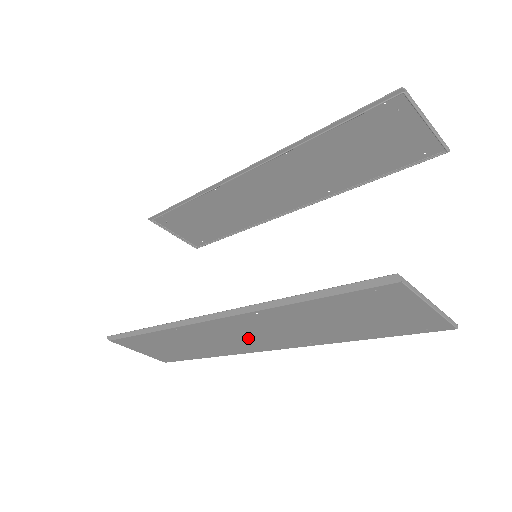
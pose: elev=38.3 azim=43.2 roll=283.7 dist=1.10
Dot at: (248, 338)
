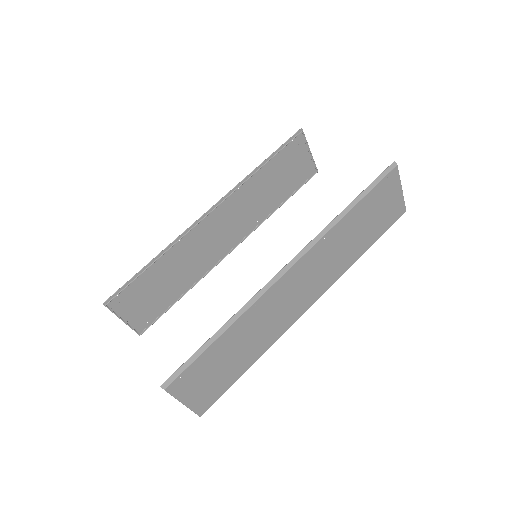
Dot at: (303, 290)
